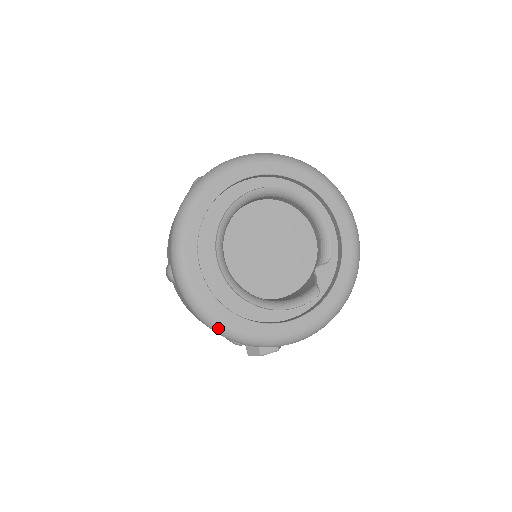
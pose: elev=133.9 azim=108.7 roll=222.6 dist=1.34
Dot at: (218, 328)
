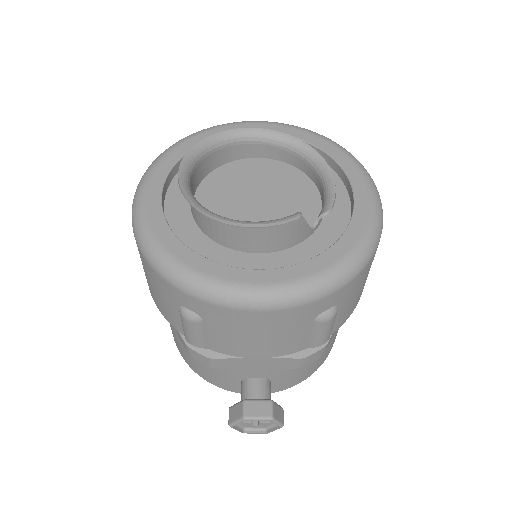
Dot at: (158, 258)
